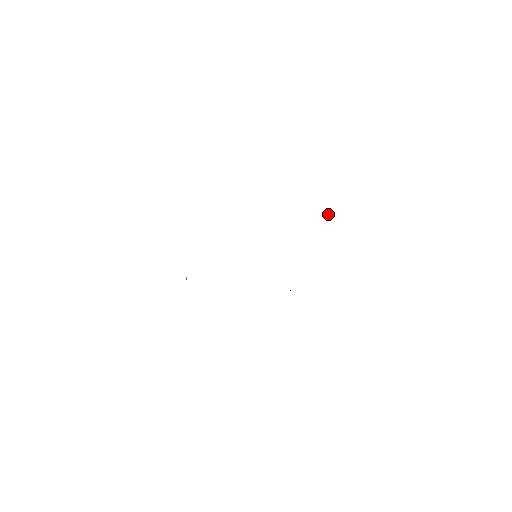
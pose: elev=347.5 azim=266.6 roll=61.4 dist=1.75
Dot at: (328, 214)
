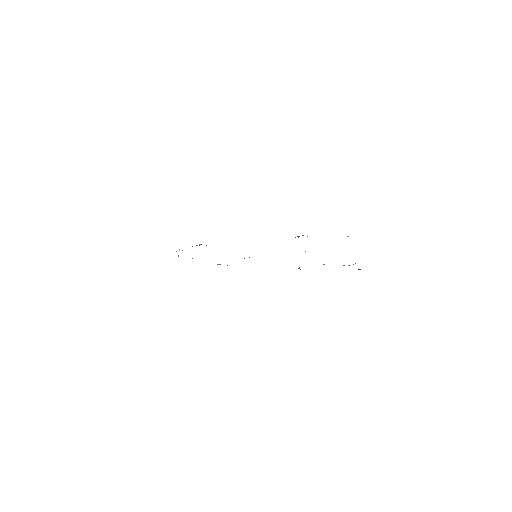
Dot at: (347, 236)
